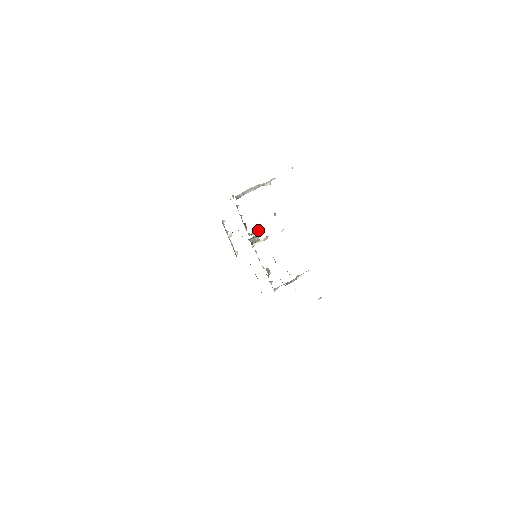
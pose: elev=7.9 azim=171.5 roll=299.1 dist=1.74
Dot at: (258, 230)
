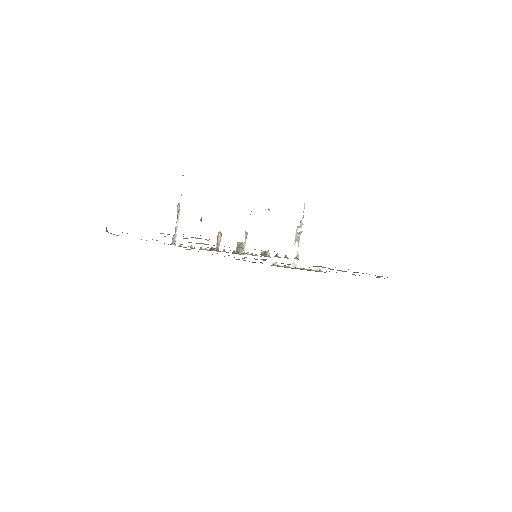
Dot at: (218, 240)
